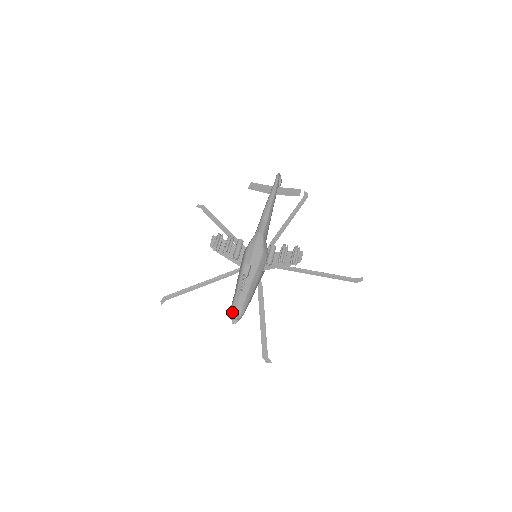
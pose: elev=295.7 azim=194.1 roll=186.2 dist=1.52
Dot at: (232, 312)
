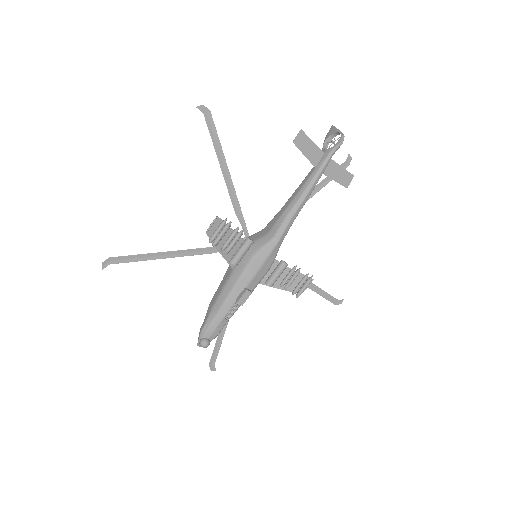
Dot at: (203, 337)
